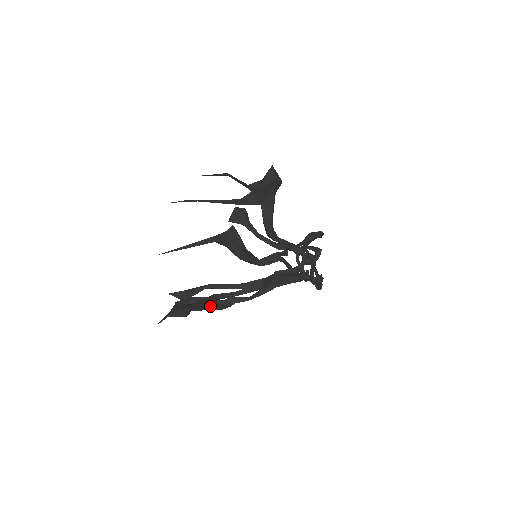
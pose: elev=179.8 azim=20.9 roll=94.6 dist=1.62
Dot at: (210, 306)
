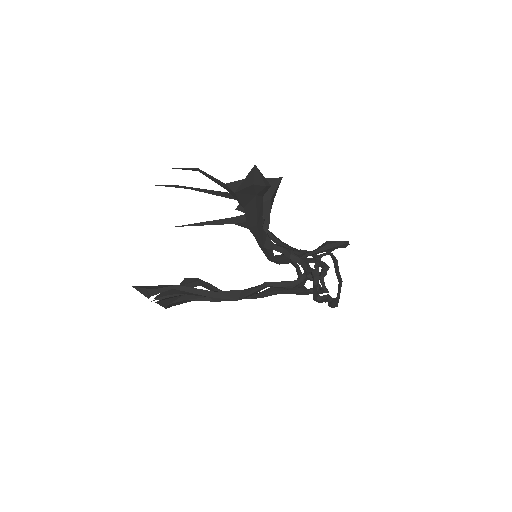
Dot at: occluded
